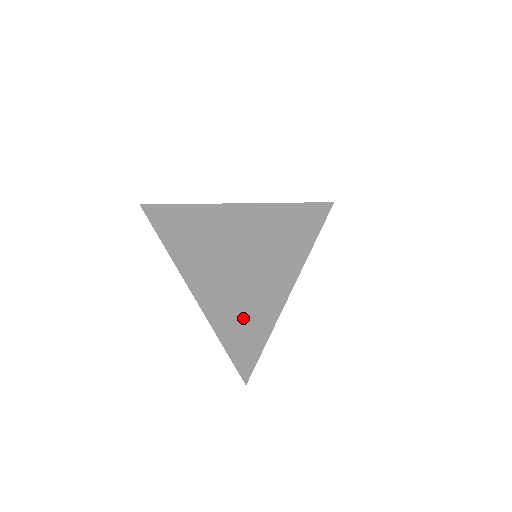
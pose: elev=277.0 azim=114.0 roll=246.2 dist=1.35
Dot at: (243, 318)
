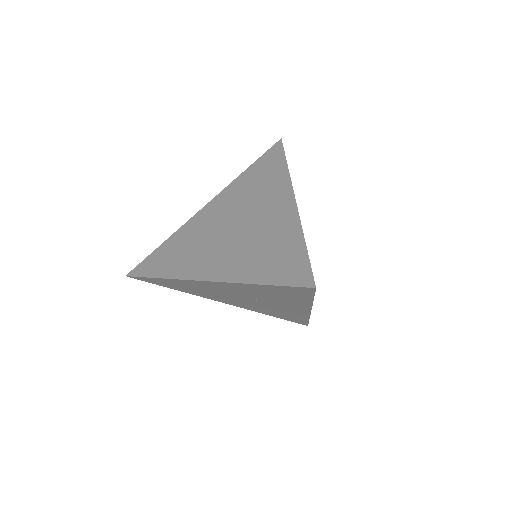
Dot at: (279, 312)
